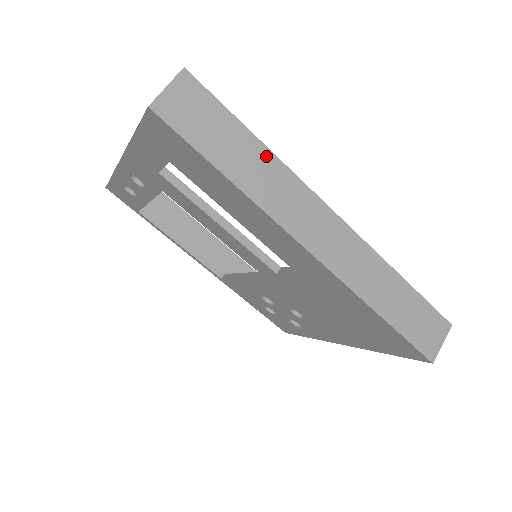
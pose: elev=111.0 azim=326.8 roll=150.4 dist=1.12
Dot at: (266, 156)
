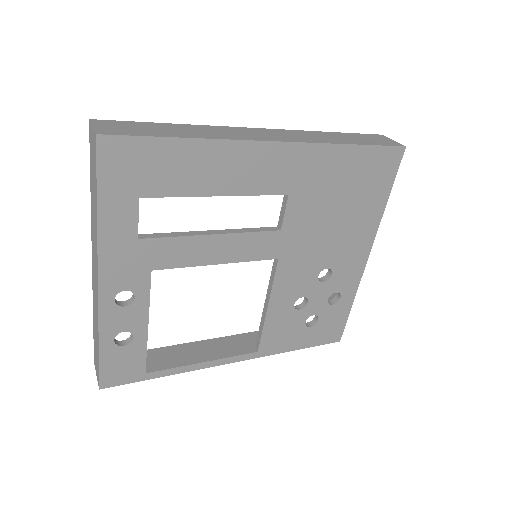
Dot at: (189, 126)
